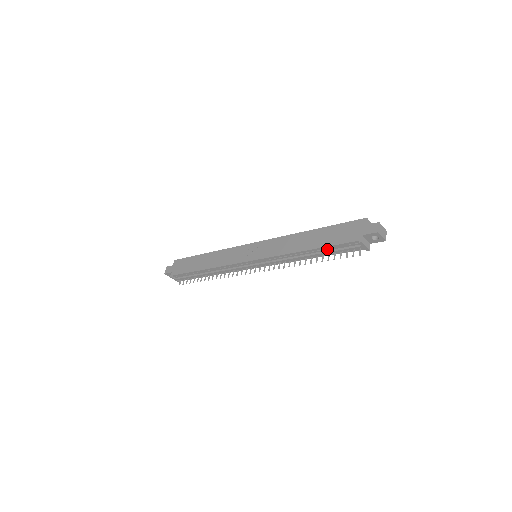
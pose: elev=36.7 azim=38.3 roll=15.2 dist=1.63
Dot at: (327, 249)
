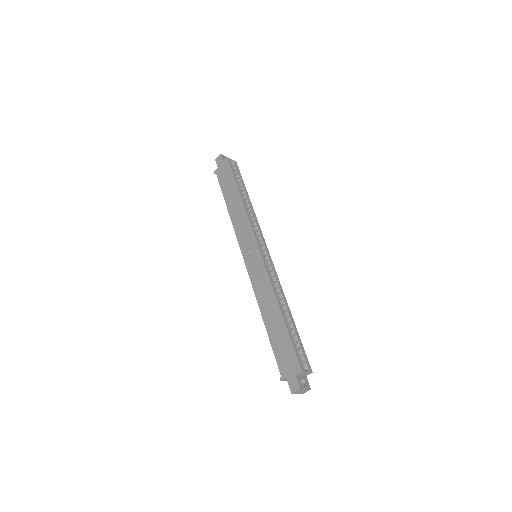
Dot at: occluded
